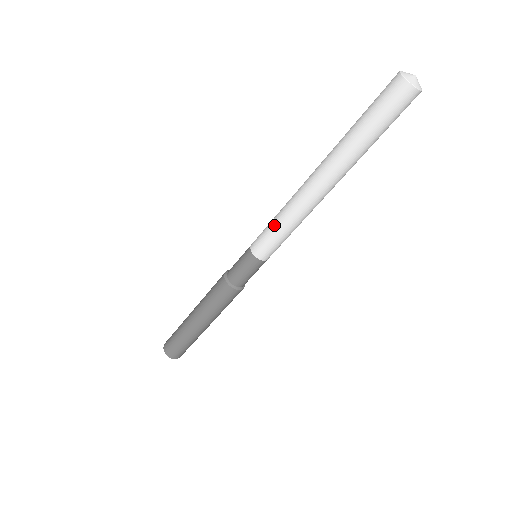
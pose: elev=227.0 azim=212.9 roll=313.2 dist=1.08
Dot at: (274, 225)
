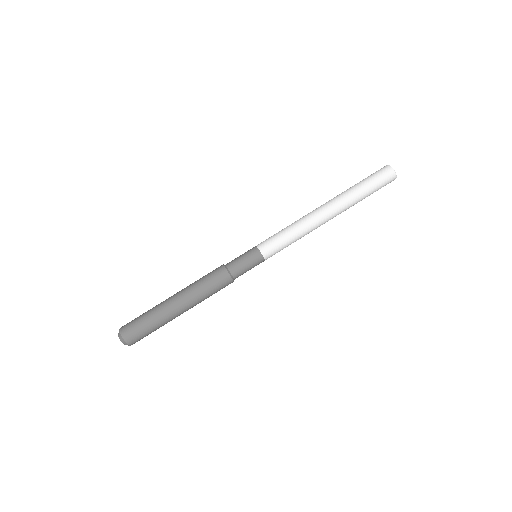
Dot at: occluded
